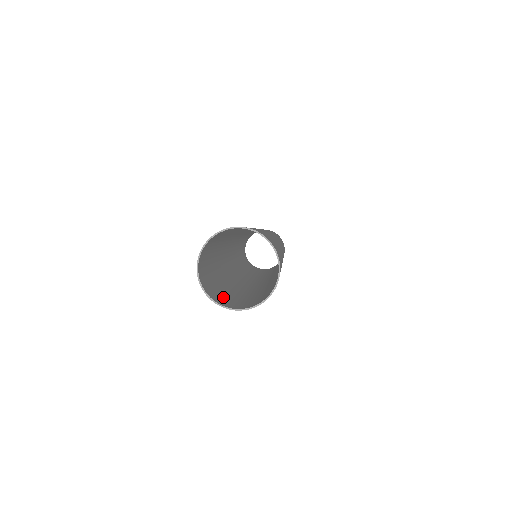
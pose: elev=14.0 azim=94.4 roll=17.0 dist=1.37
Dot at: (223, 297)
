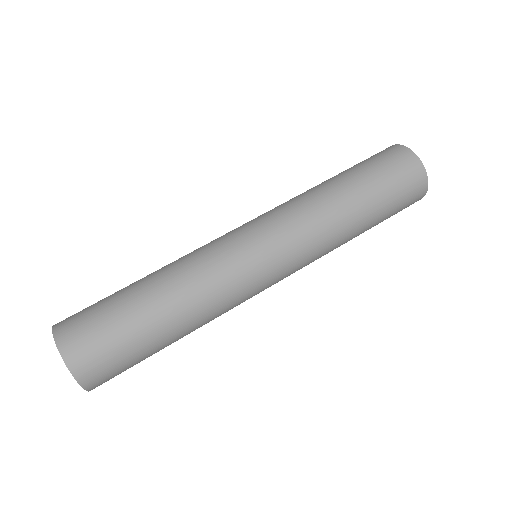
Dot at: occluded
